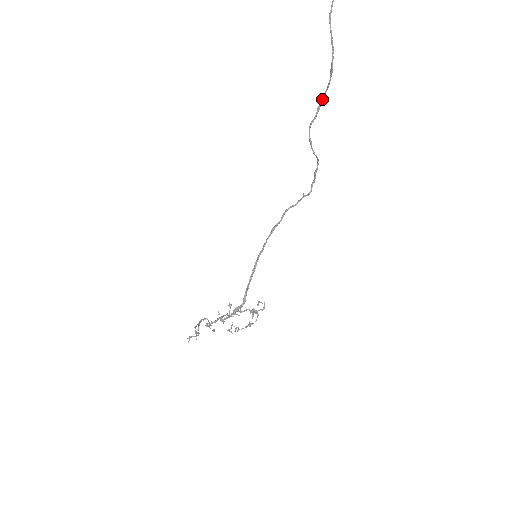
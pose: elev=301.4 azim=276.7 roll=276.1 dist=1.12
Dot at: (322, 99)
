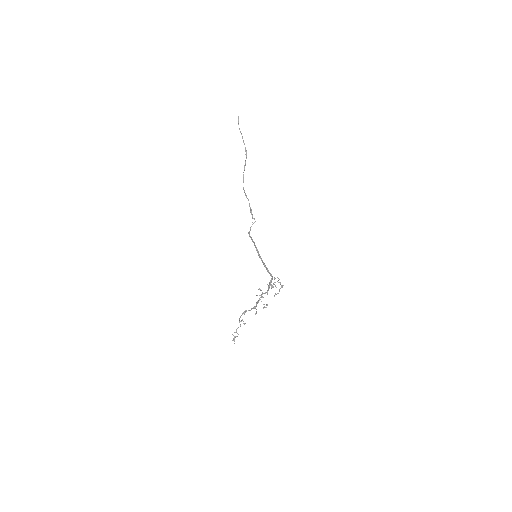
Dot at: occluded
